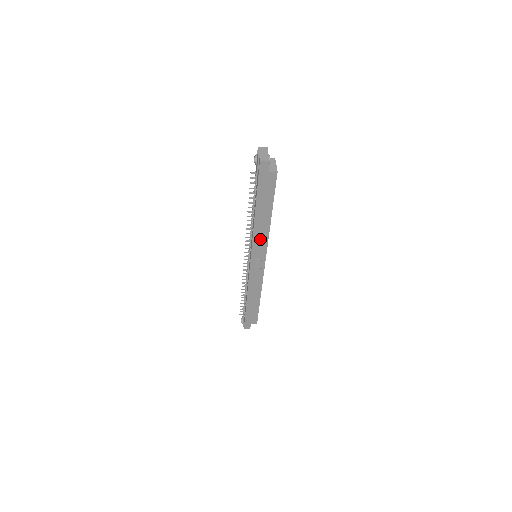
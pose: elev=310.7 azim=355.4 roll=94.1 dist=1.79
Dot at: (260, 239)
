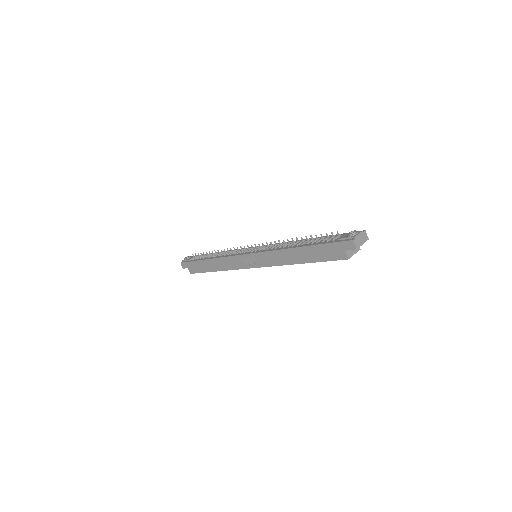
Dot at: (274, 258)
